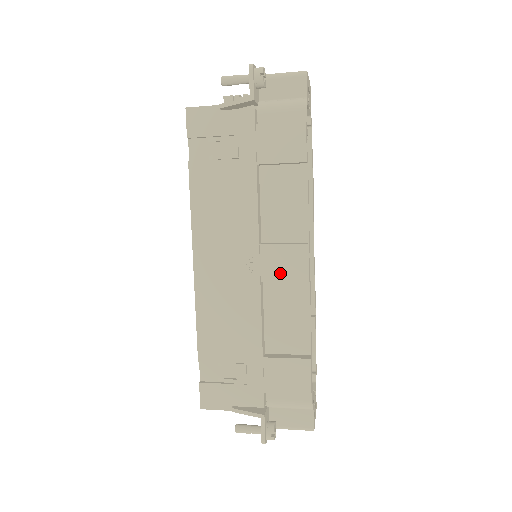
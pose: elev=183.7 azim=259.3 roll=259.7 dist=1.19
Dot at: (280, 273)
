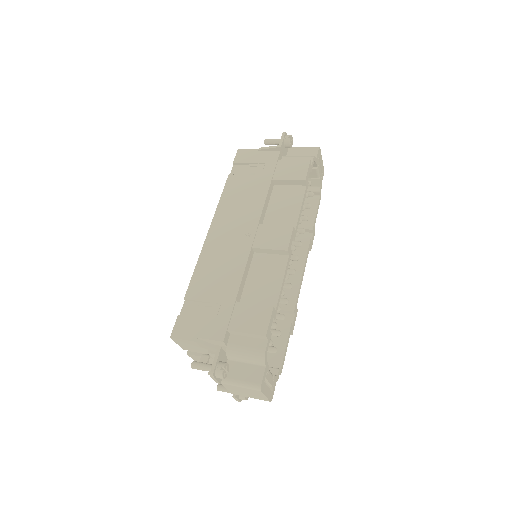
Dot at: (268, 243)
